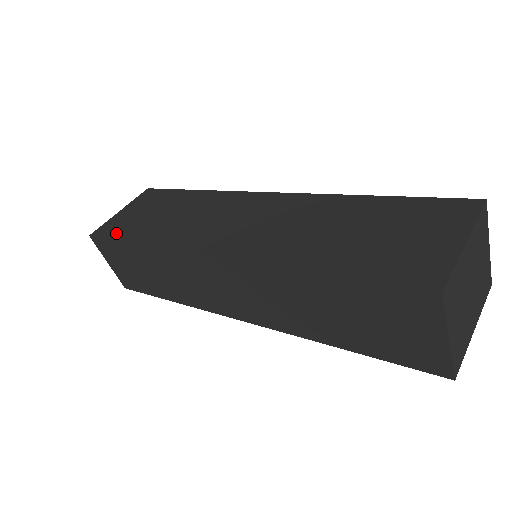
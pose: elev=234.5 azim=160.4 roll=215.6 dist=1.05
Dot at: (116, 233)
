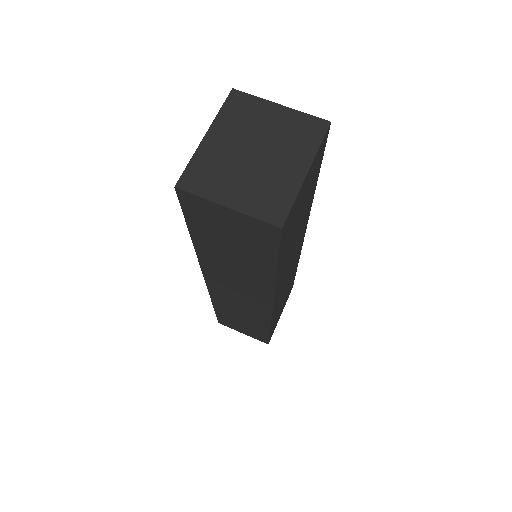
Dot at: occluded
